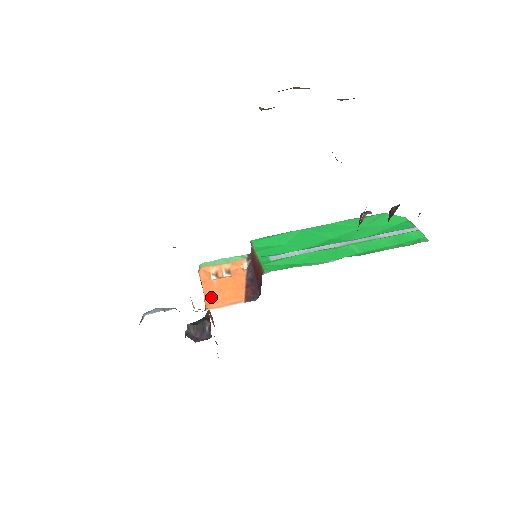
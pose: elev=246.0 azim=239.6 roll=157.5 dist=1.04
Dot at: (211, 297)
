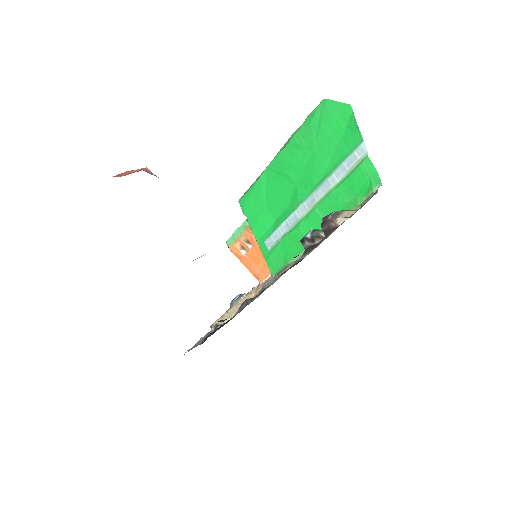
Dot at: (255, 272)
